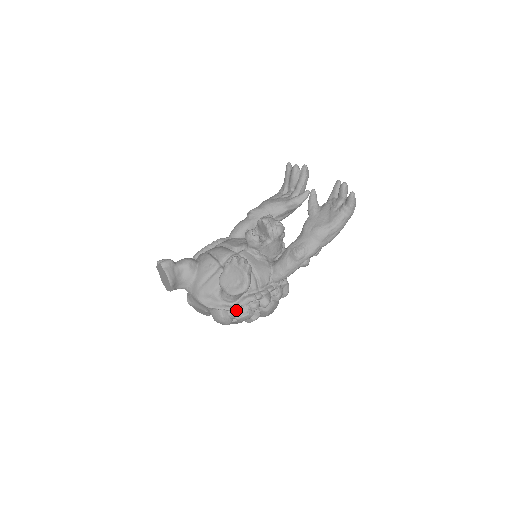
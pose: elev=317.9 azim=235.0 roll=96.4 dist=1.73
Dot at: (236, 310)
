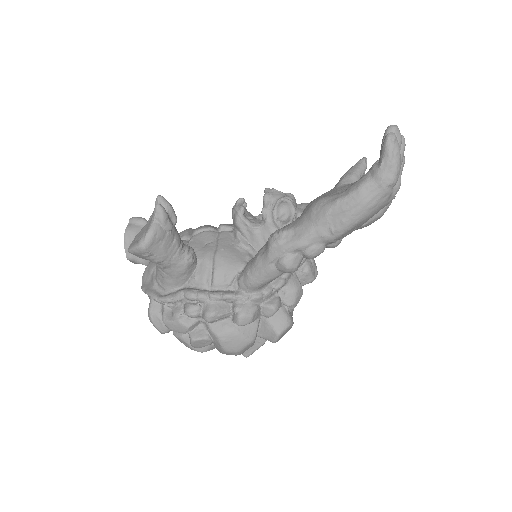
Dot at: (170, 308)
